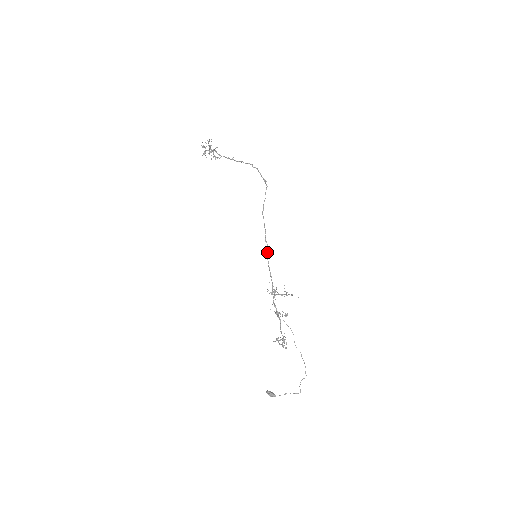
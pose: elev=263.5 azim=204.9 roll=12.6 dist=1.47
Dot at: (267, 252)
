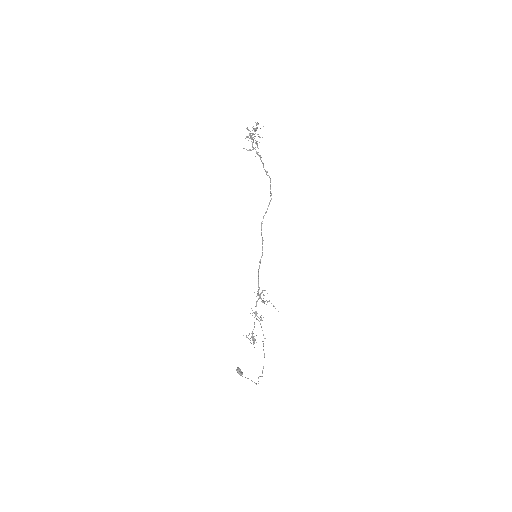
Dot at: occluded
